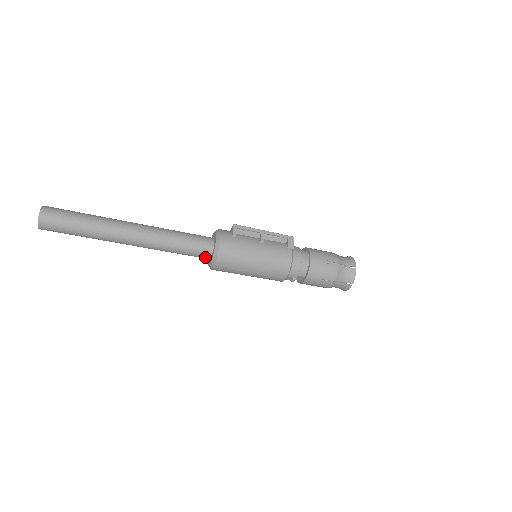
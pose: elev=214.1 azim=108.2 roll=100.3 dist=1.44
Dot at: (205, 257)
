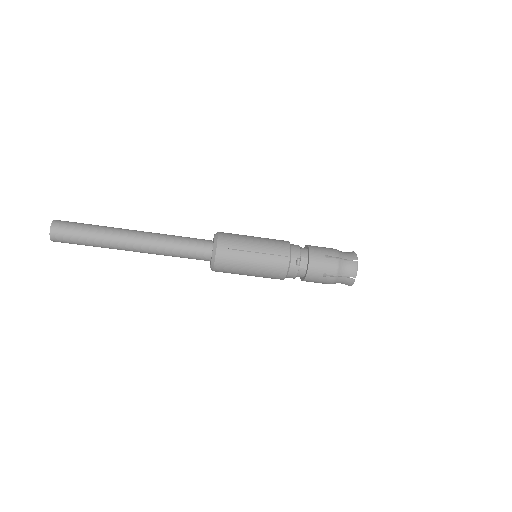
Dot at: (207, 250)
